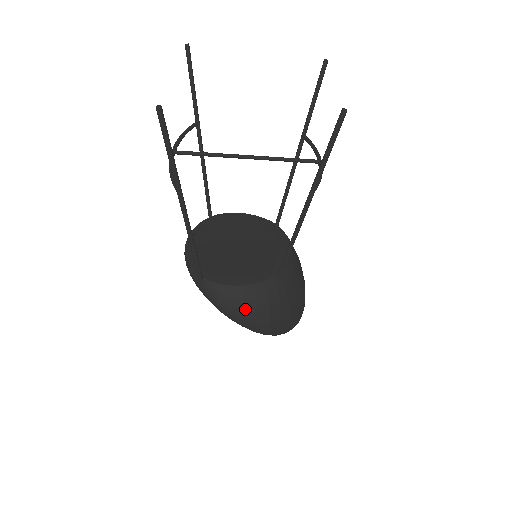
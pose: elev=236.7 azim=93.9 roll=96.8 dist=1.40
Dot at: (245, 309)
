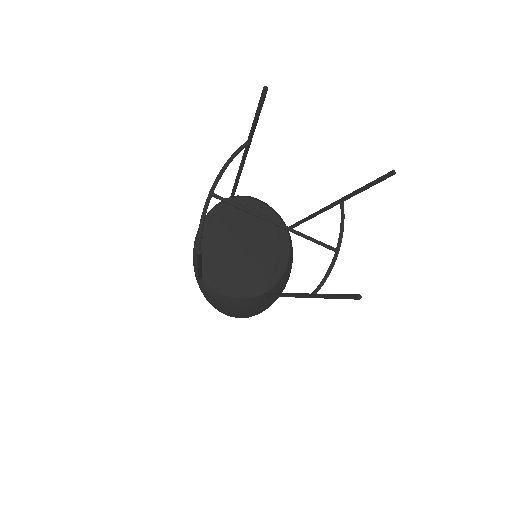
Dot at: (227, 309)
